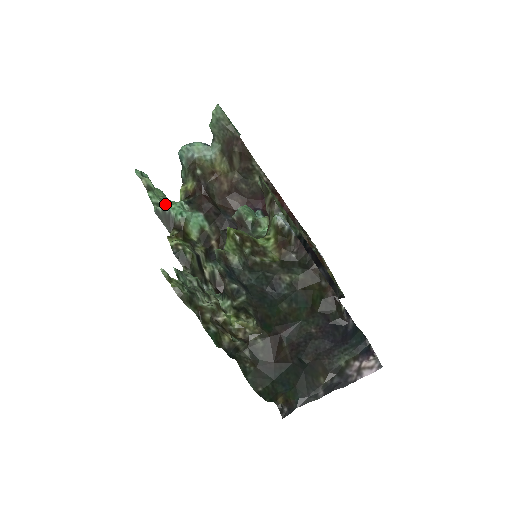
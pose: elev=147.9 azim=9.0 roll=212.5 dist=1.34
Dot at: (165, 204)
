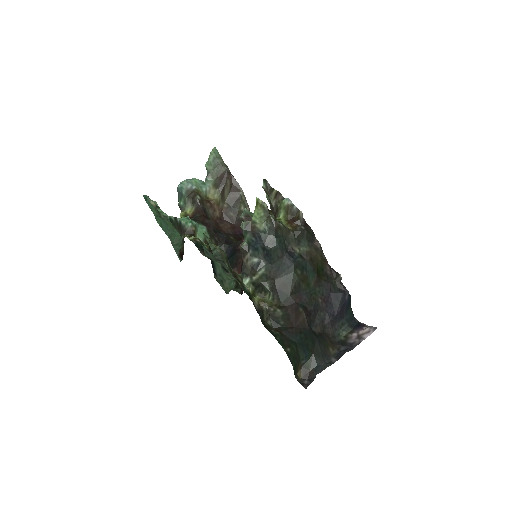
Dot at: occluded
